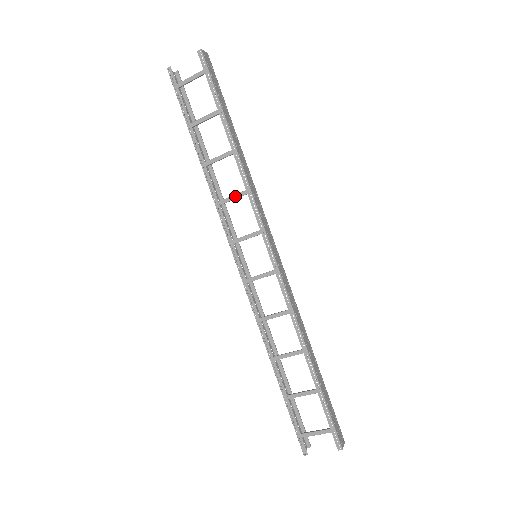
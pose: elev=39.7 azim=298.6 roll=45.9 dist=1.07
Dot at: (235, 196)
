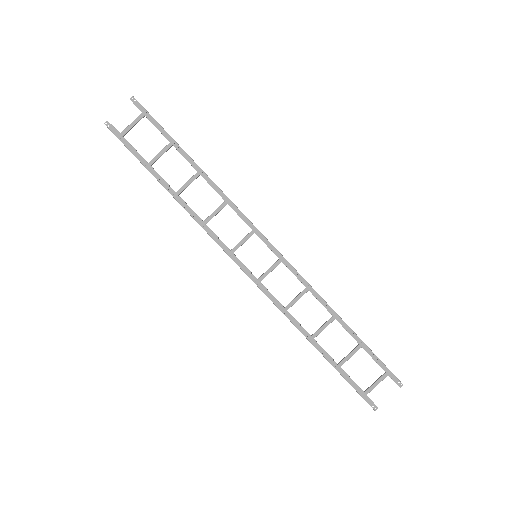
Dot at: (217, 210)
